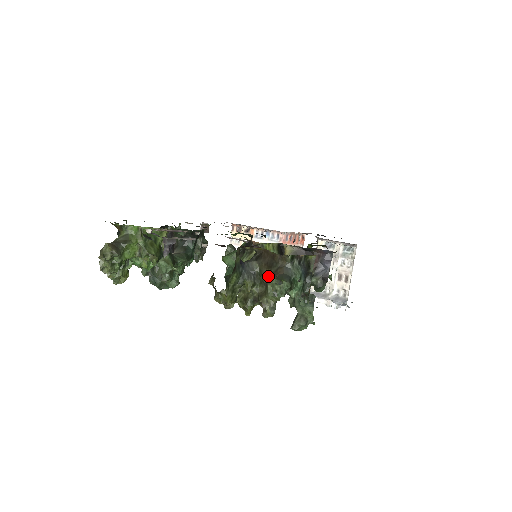
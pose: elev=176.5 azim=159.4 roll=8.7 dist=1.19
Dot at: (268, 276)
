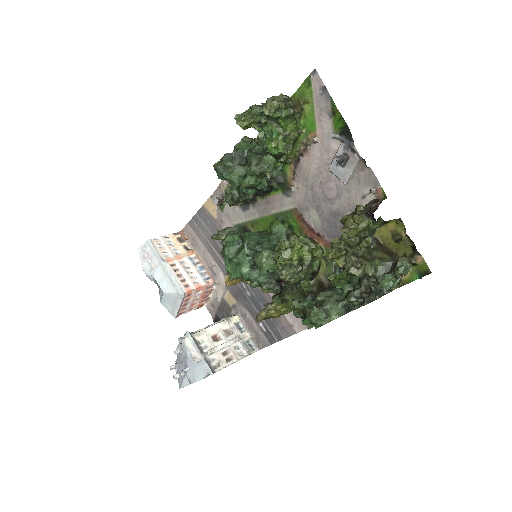
Dot at: (381, 256)
